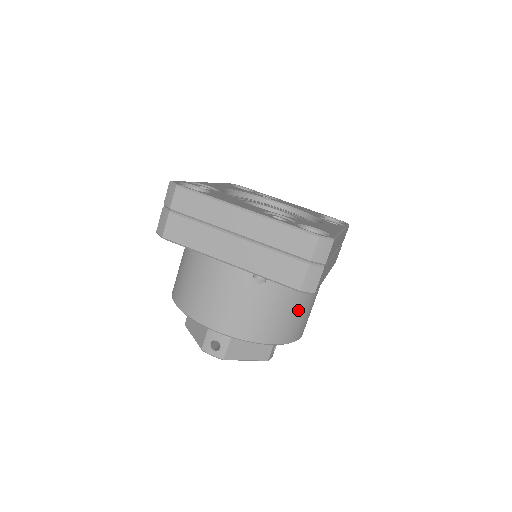
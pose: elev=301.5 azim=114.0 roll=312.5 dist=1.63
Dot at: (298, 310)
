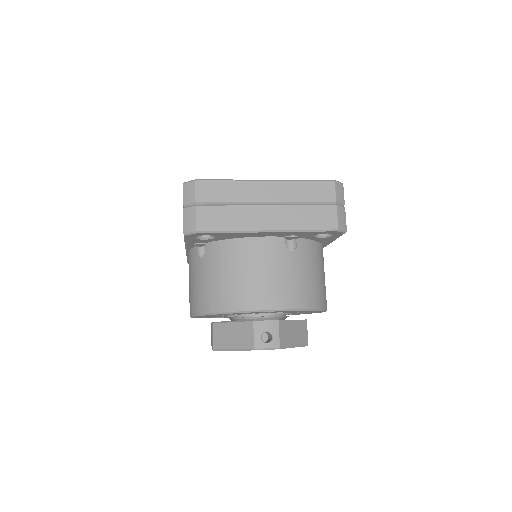
Dot at: (322, 274)
